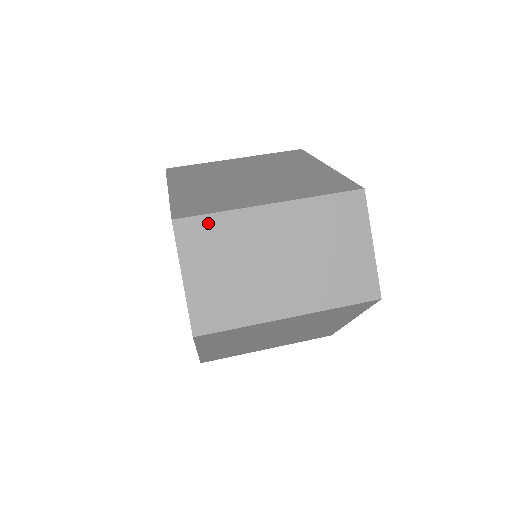
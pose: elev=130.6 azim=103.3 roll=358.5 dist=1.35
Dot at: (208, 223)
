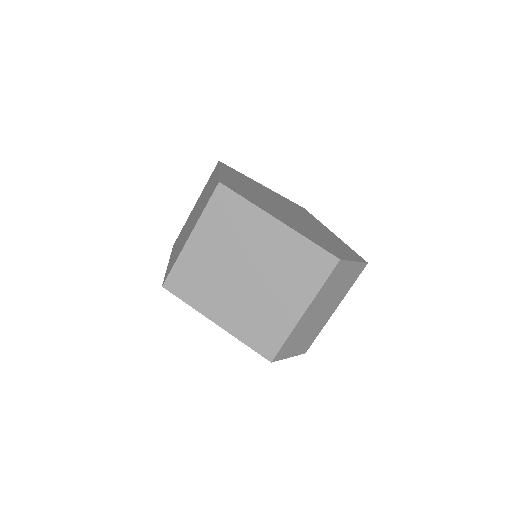
Dot at: (285, 345)
